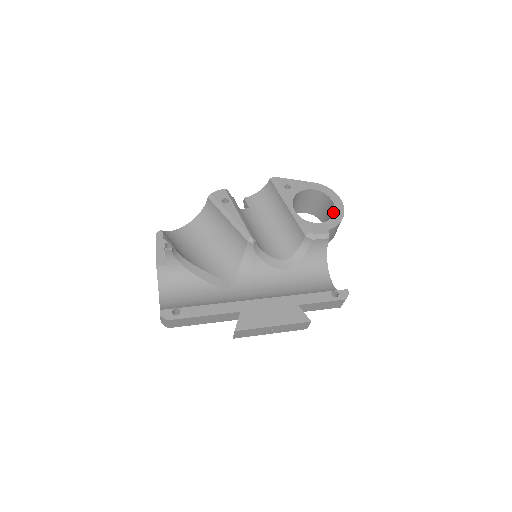
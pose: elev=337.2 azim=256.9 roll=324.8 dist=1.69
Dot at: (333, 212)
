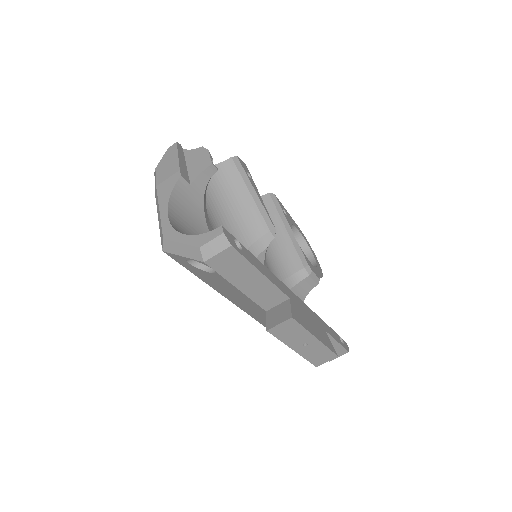
Dot at: (312, 264)
